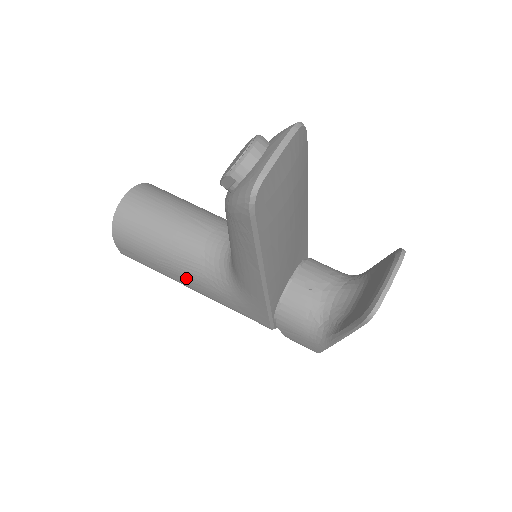
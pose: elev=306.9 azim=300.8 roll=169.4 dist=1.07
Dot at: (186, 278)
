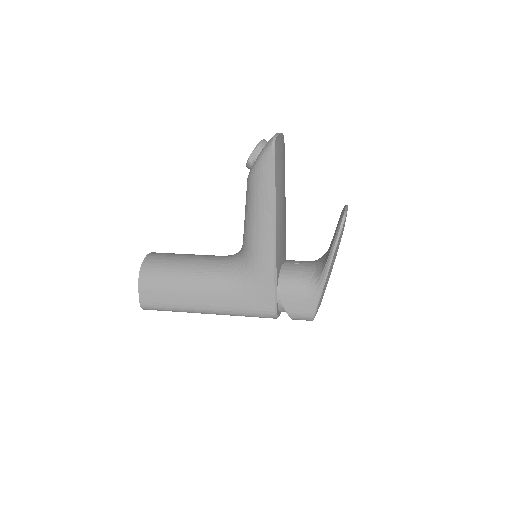
Dot at: (203, 292)
